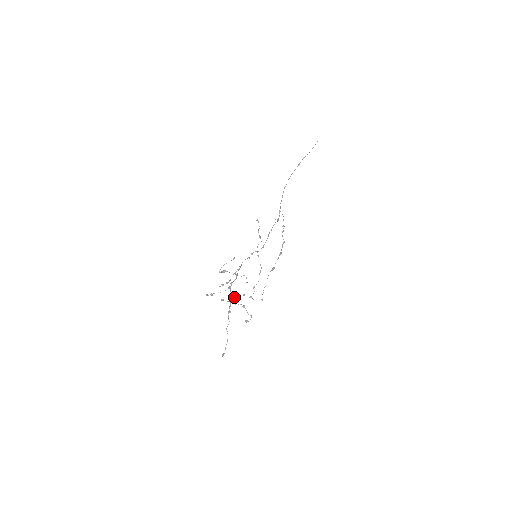
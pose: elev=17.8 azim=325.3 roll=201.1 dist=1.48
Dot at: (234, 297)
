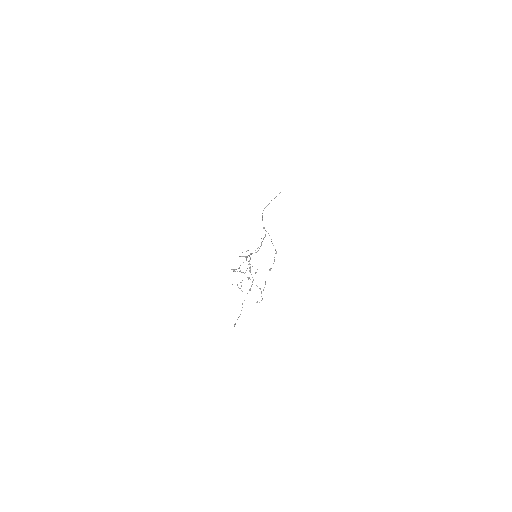
Dot at: (232, 284)
